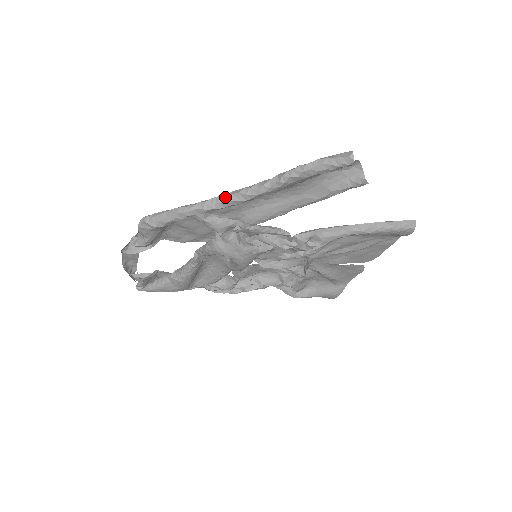
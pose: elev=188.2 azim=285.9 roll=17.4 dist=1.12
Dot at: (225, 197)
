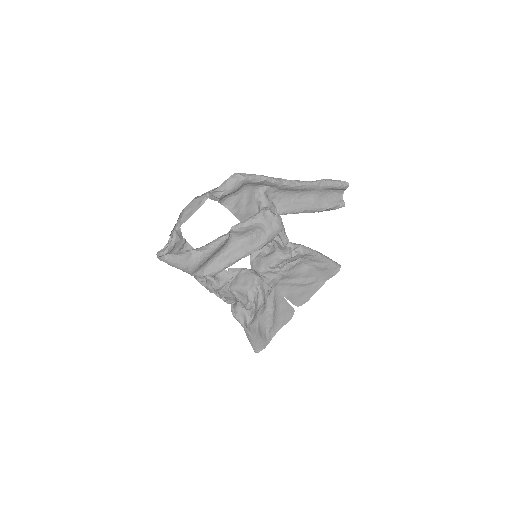
Dot at: occluded
